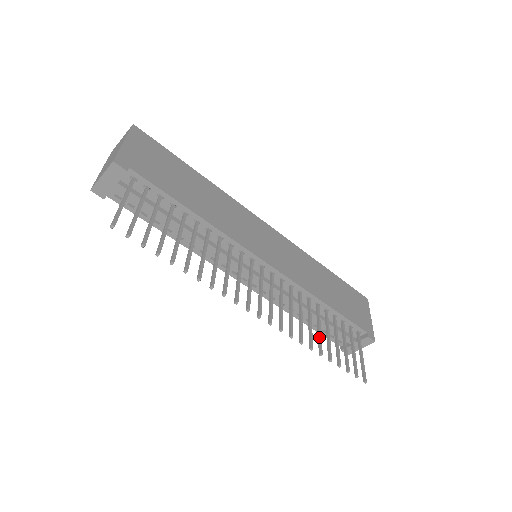
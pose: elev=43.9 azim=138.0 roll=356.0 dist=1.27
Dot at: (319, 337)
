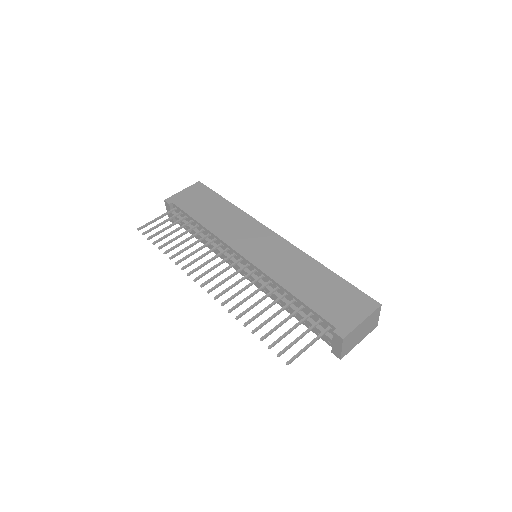
Dot at: (257, 314)
